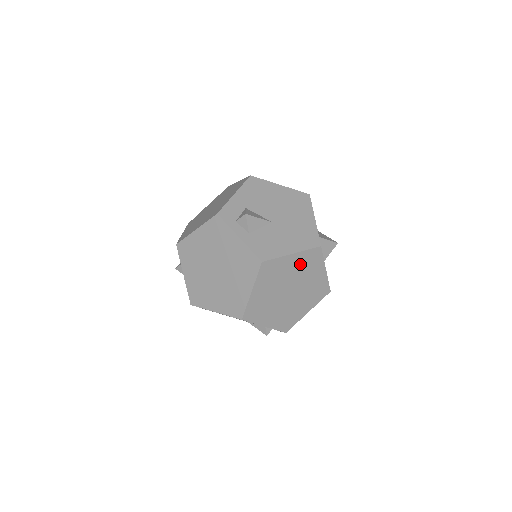
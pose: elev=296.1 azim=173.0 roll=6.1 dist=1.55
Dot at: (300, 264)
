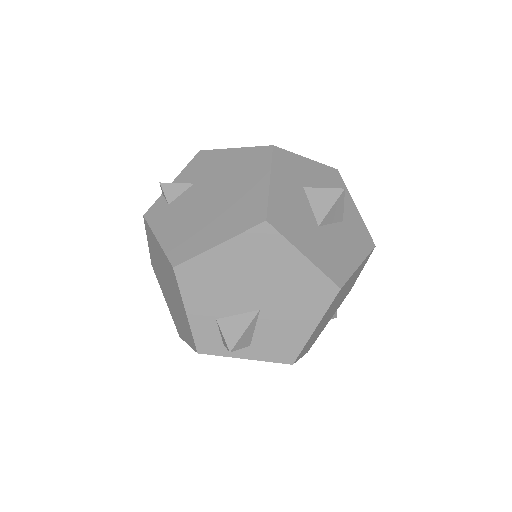
Dot at: (329, 310)
